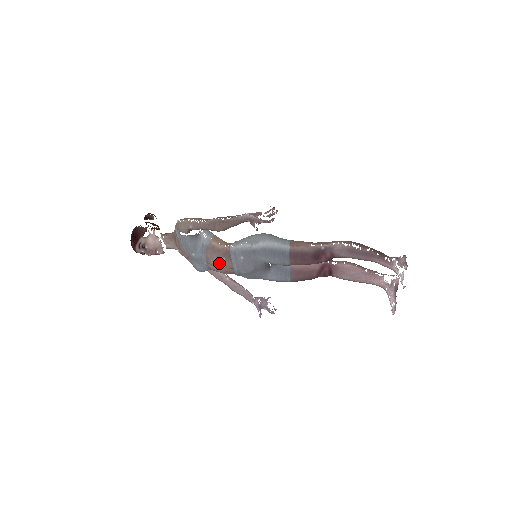
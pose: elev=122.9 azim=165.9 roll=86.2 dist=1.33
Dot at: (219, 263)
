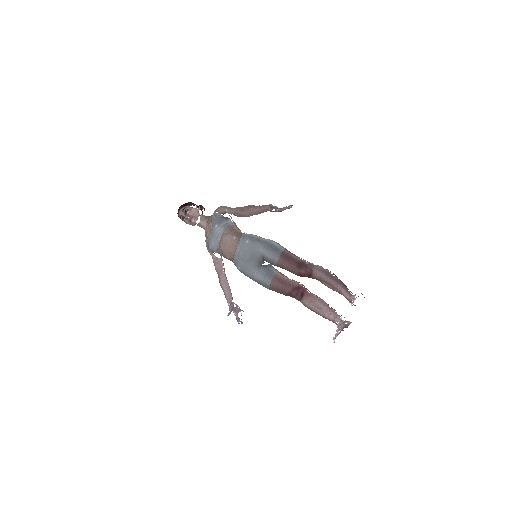
Dot at: (229, 240)
